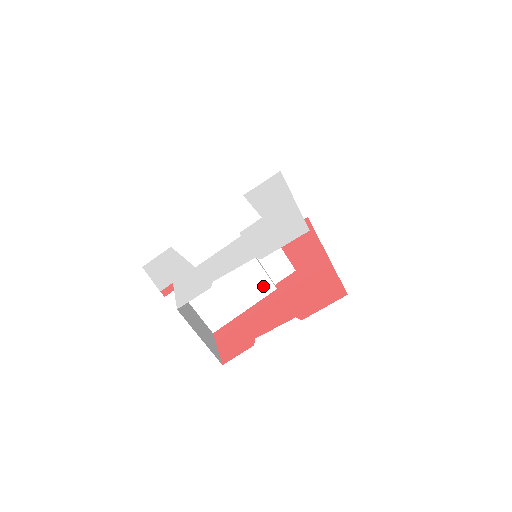
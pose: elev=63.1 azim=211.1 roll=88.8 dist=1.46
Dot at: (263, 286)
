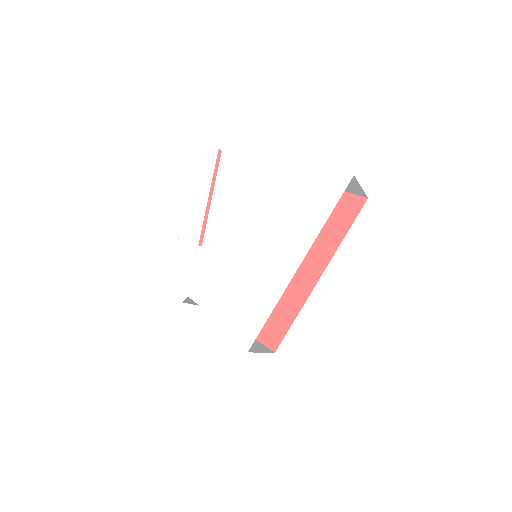
Dot at: occluded
